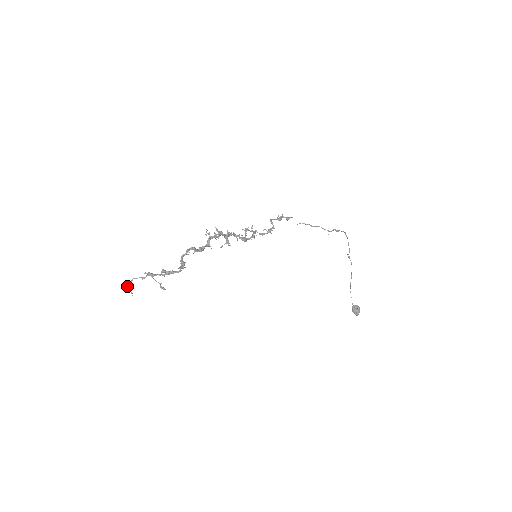
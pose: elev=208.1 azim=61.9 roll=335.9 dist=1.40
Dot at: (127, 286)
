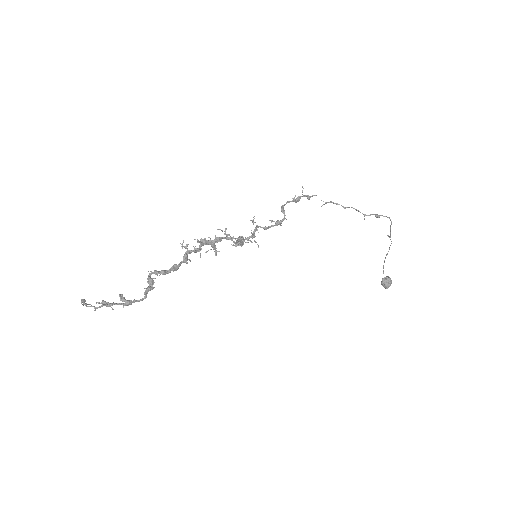
Dot at: (81, 302)
